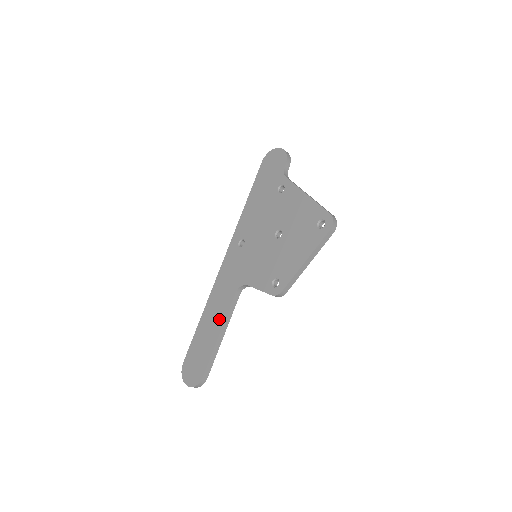
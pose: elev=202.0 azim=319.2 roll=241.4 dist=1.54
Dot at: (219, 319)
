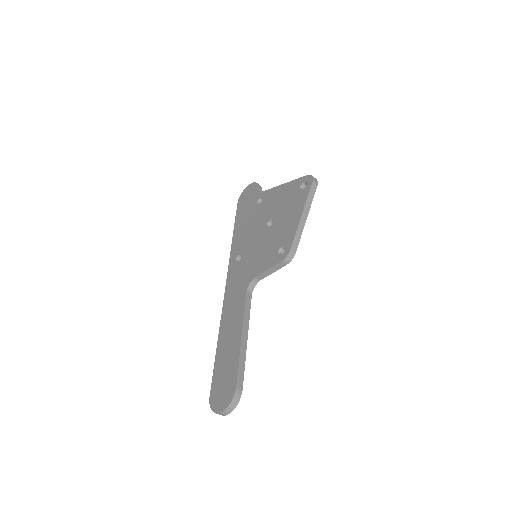
Dot at: (237, 325)
